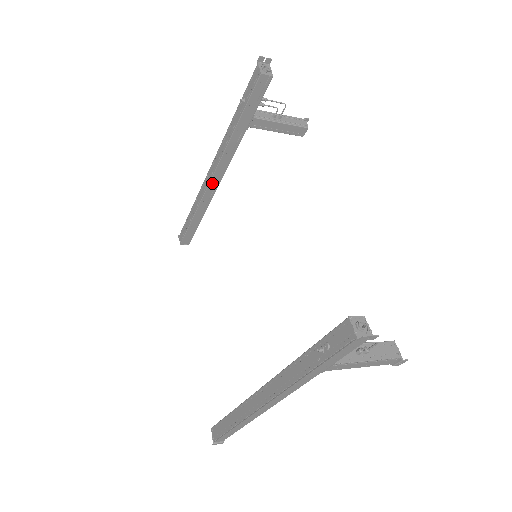
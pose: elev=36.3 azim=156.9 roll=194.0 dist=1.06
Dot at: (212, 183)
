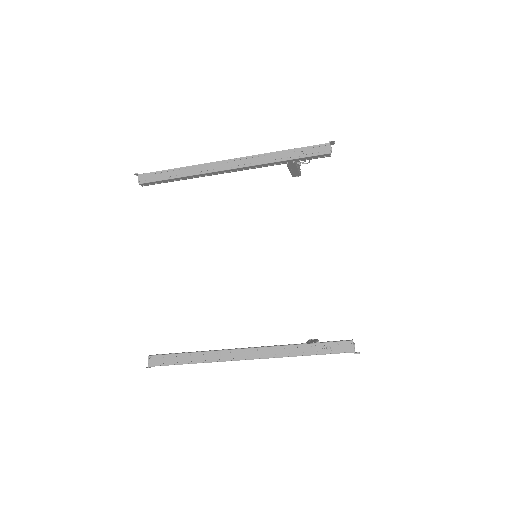
Dot at: (223, 171)
